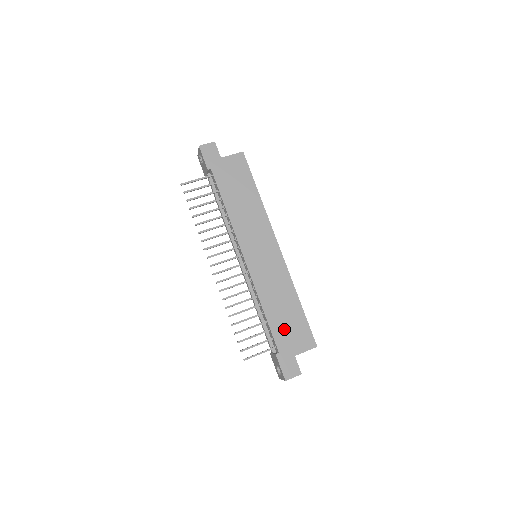
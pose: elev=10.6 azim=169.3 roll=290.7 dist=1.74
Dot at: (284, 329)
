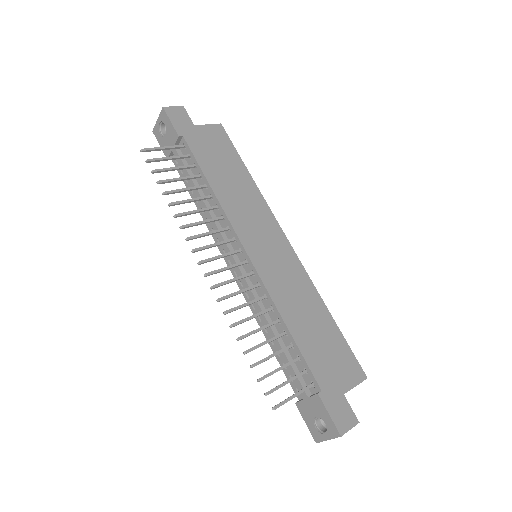
Dot at: (320, 354)
